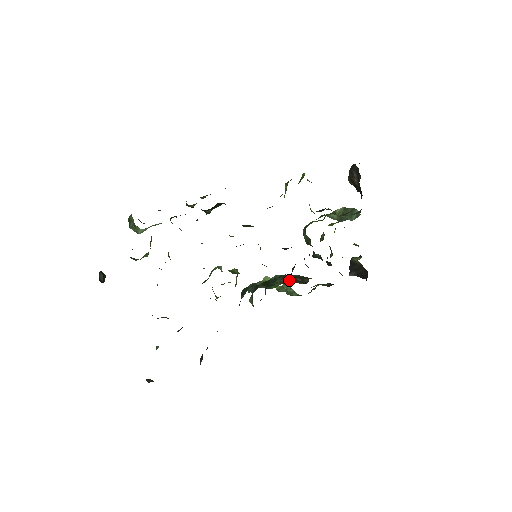
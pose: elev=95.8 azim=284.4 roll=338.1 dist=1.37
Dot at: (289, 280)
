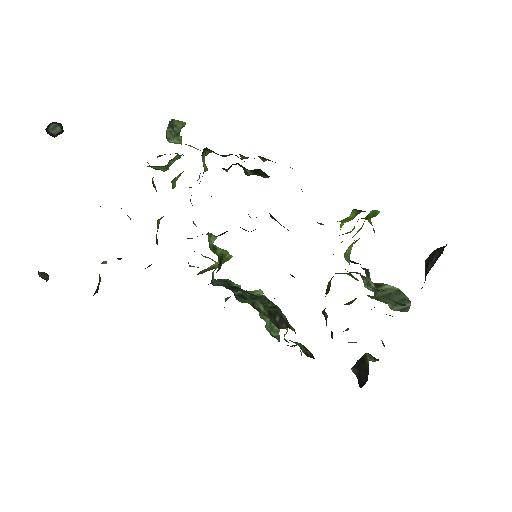
Dot at: (265, 309)
